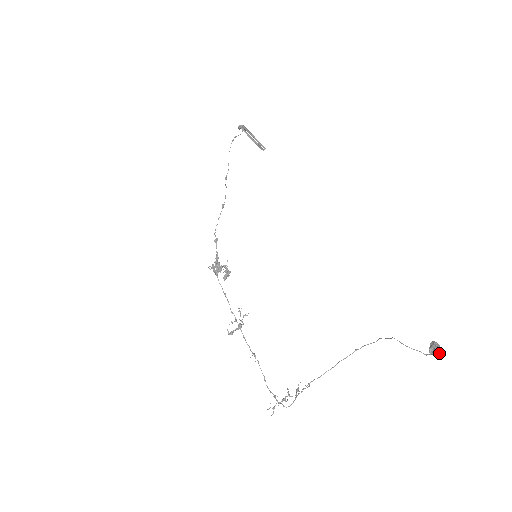
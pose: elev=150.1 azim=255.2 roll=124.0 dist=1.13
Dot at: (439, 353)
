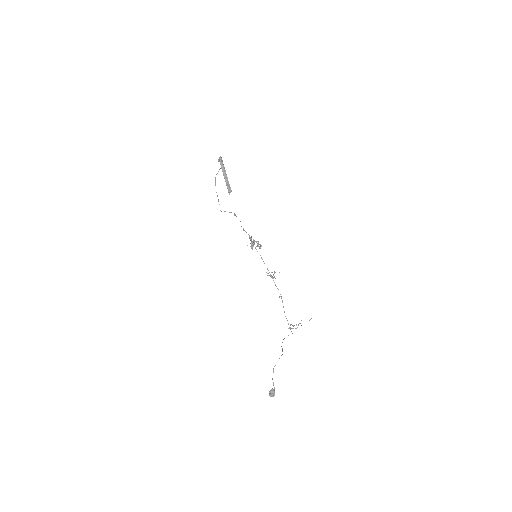
Dot at: (272, 396)
